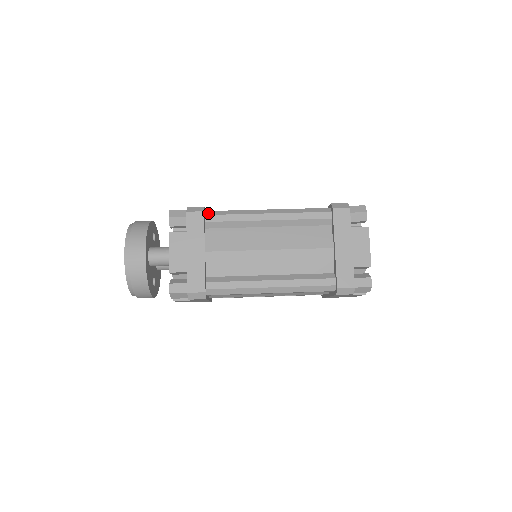
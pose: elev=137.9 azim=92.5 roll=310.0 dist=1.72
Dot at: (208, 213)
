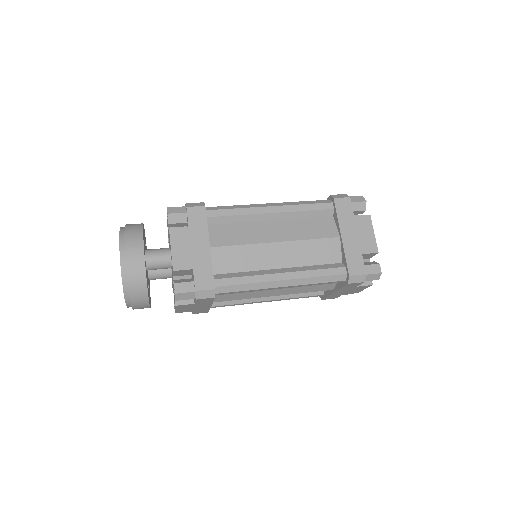
Dot at: (209, 208)
